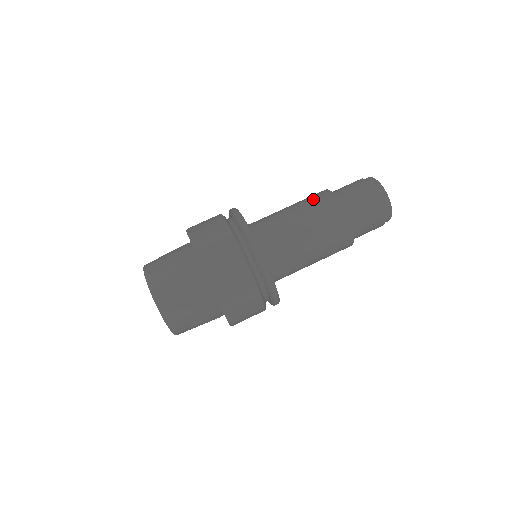
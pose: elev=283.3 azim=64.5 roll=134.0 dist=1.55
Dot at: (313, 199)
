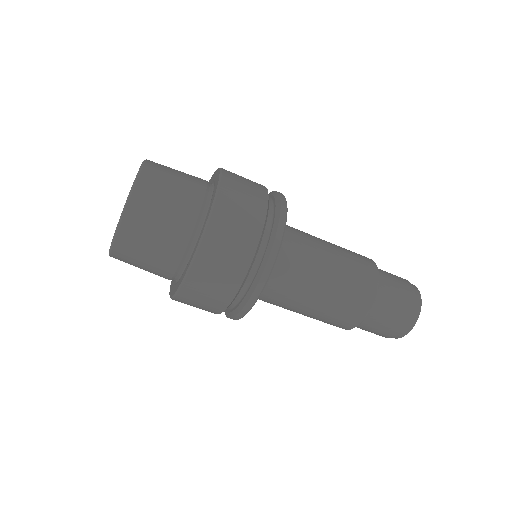
Dot at: (345, 308)
